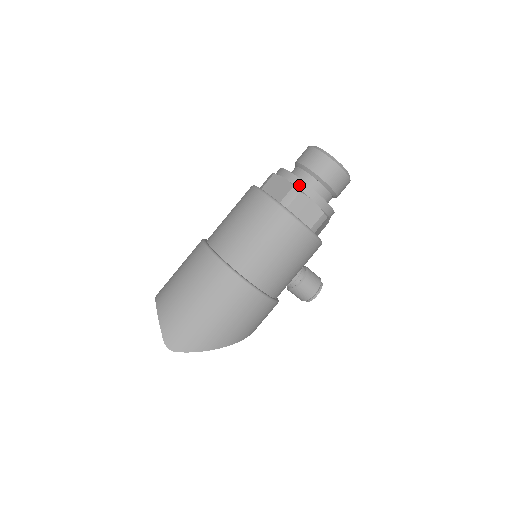
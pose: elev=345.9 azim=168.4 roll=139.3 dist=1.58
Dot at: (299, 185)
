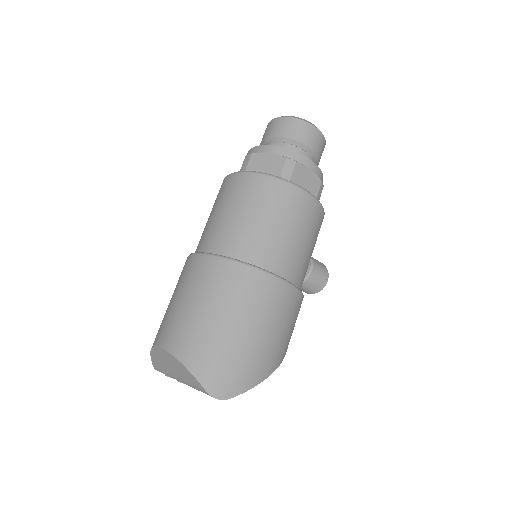
Dot at: (291, 156)
